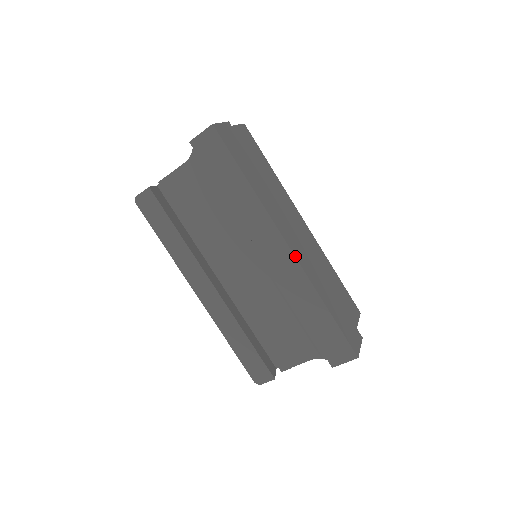
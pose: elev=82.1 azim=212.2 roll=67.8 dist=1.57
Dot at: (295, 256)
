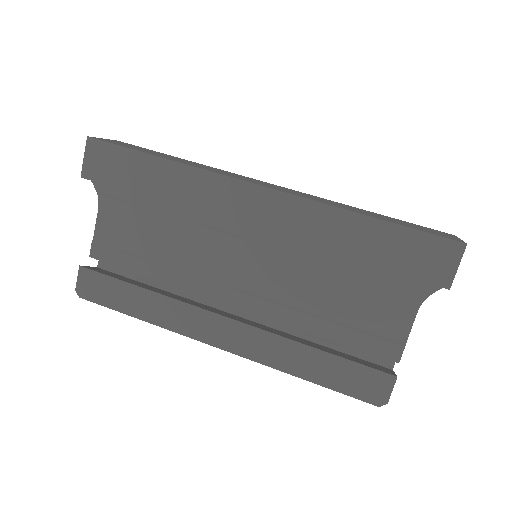
Dot at: (279, 191)
